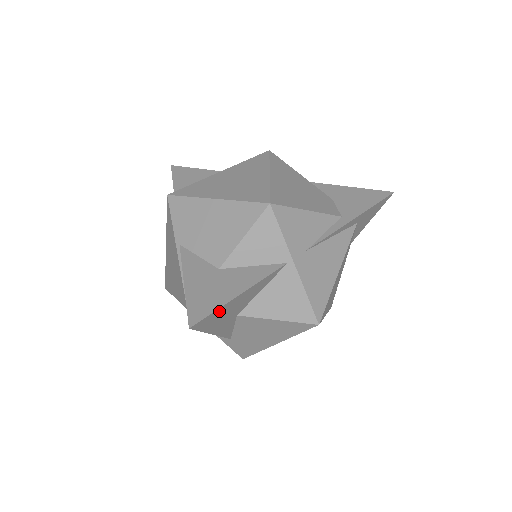
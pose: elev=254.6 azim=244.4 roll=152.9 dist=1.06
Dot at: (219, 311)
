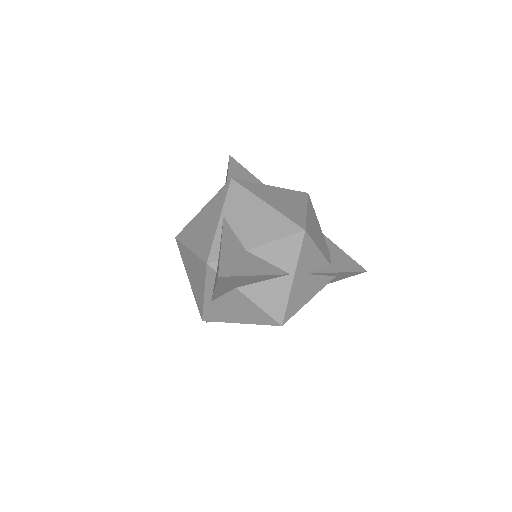
Dot at: (237, 278)
